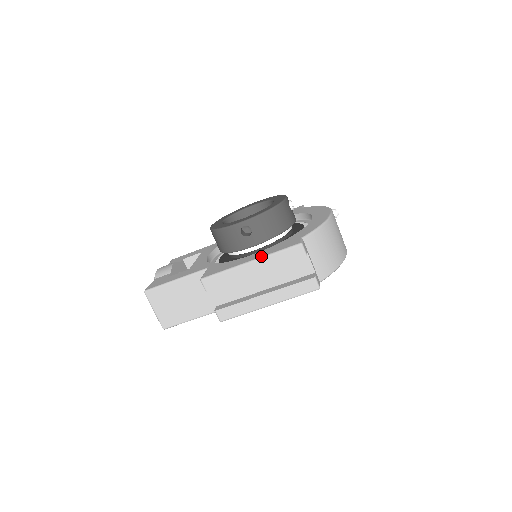
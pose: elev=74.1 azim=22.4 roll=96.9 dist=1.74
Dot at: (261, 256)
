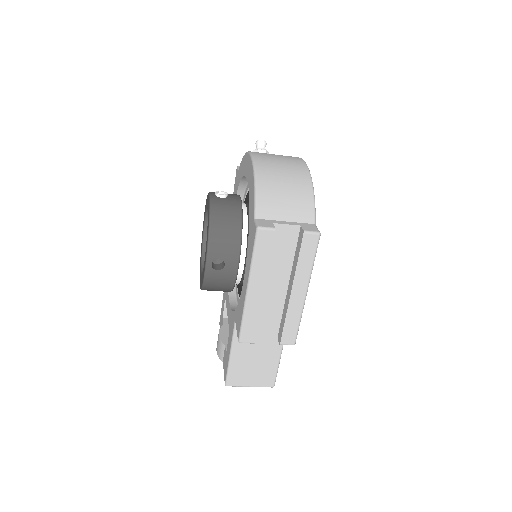
Dot at: (248, 274)
